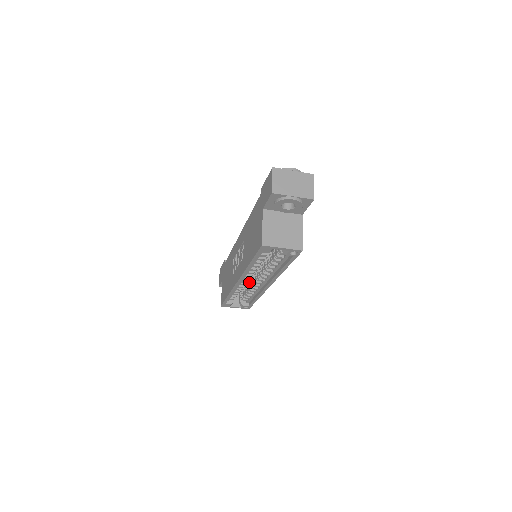
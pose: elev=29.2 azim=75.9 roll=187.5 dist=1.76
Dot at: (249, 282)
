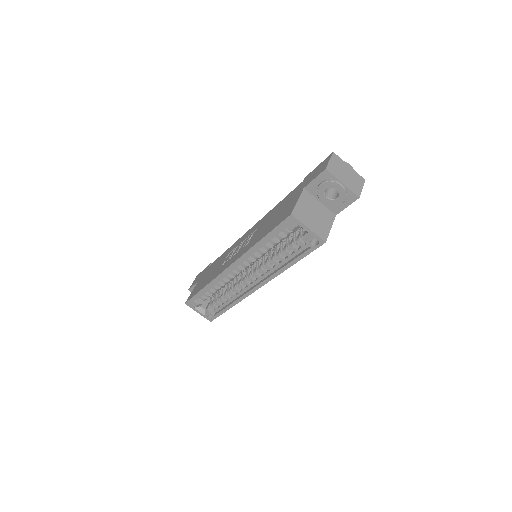
Dot at: (233, 282)
